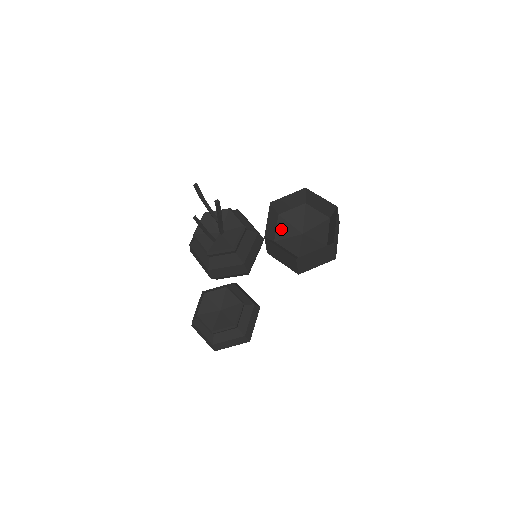
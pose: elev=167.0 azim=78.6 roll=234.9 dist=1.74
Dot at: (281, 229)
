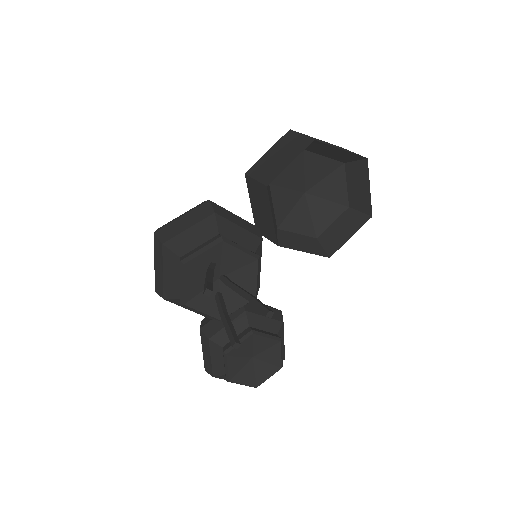
Dot at: (279, 204)
